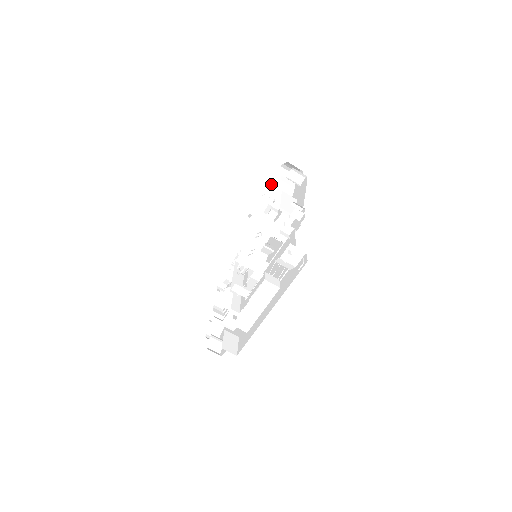
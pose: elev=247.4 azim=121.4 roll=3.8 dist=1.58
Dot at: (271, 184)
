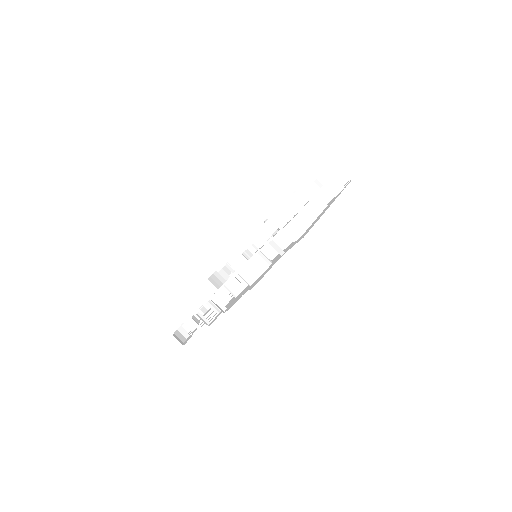
Dot at: (233, 260)
